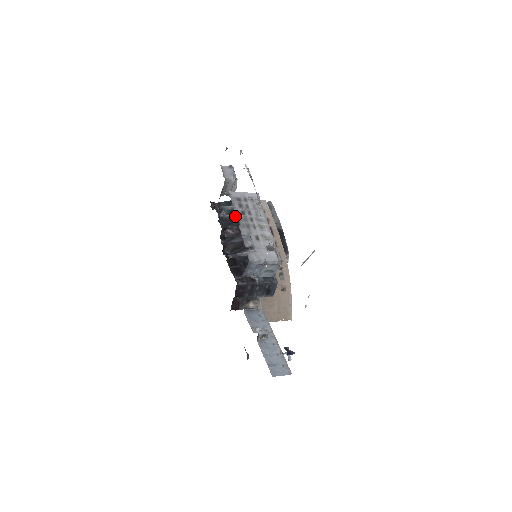
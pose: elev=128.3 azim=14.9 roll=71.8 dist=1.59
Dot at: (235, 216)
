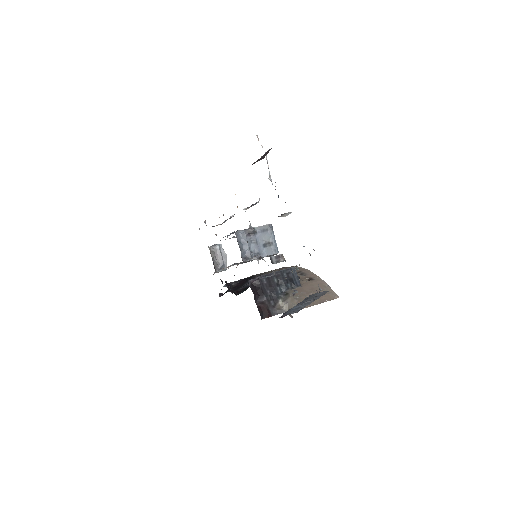
Dot at: occluded
